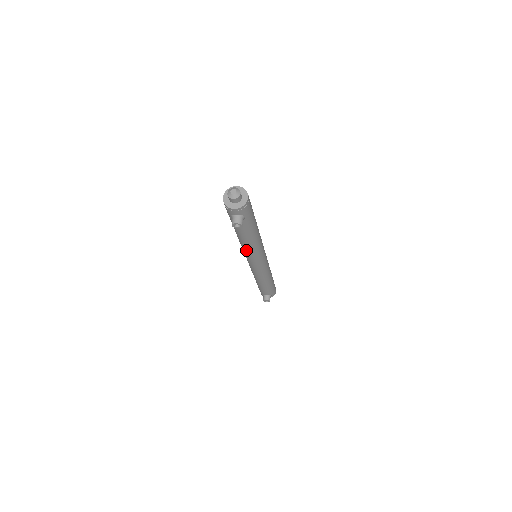
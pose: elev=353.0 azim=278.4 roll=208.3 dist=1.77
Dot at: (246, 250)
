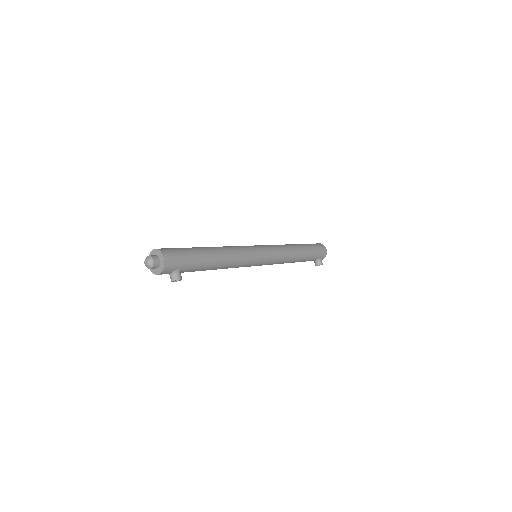
Dot at: occluded
